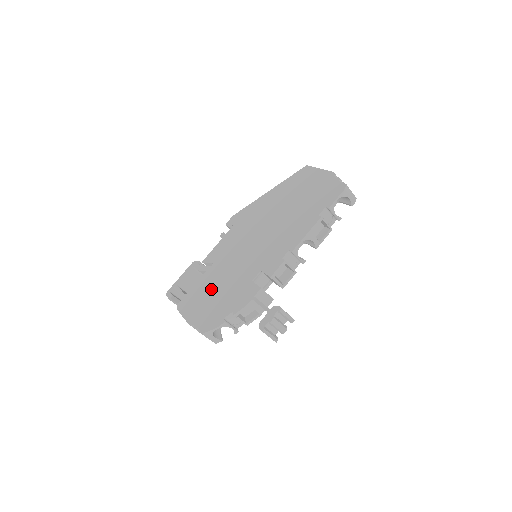
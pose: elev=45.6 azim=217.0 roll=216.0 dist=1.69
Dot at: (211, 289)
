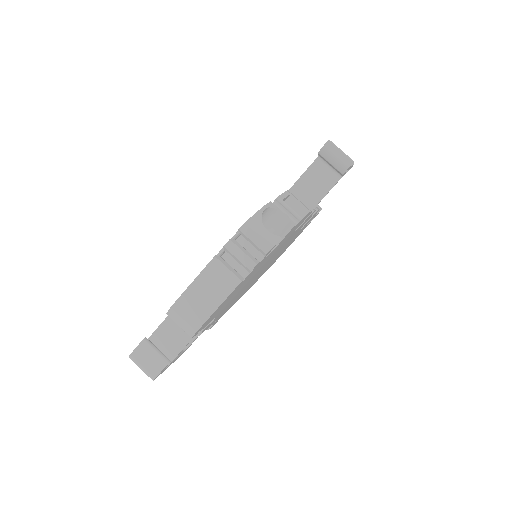
Dot at: occluded
